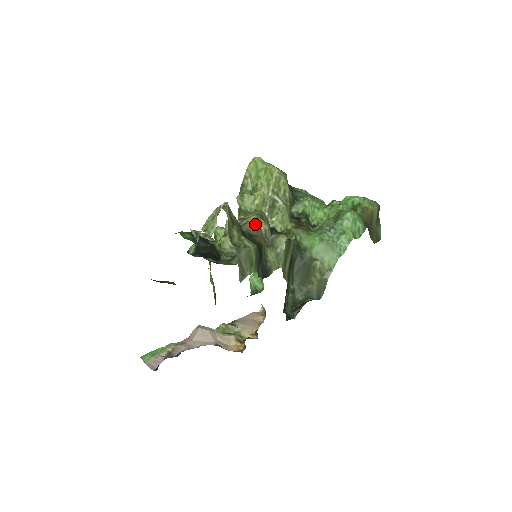
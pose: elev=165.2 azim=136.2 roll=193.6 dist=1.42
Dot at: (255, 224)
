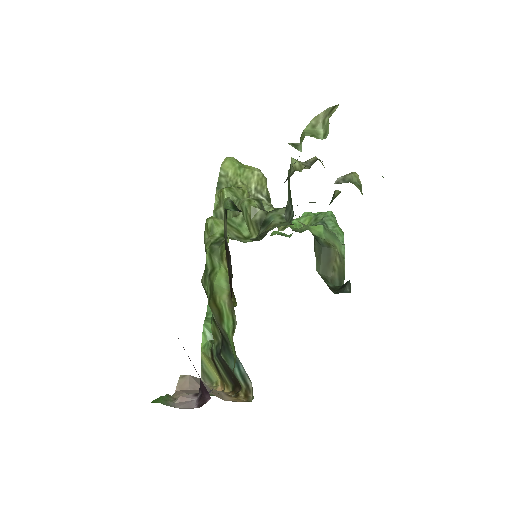
Dot at: (322, 163)
